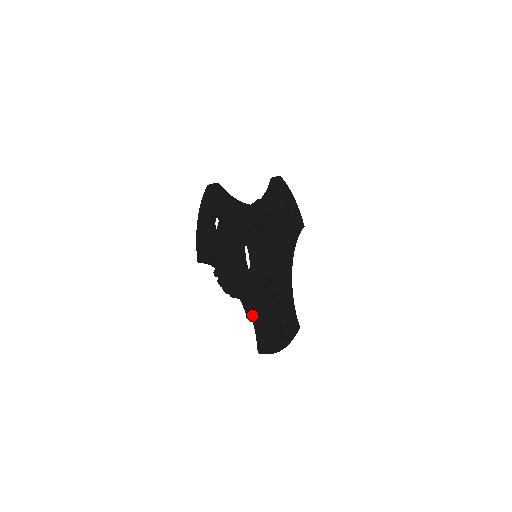
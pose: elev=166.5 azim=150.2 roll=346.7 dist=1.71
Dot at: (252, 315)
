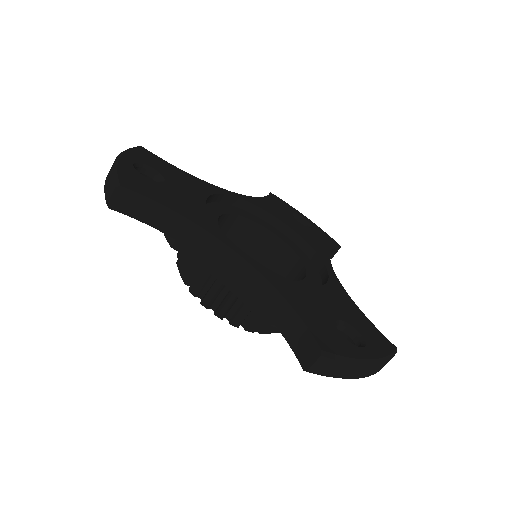
Dot at: (264, 308)
